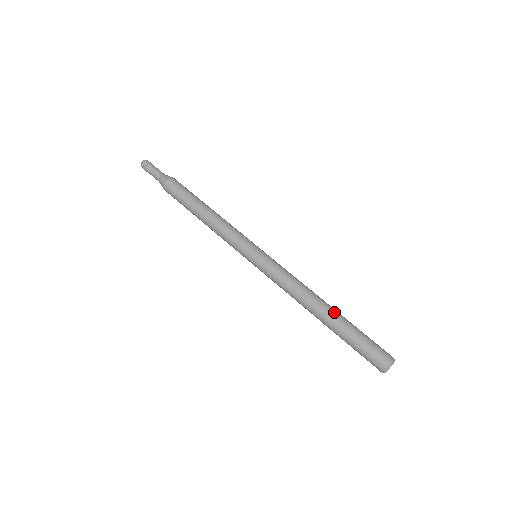
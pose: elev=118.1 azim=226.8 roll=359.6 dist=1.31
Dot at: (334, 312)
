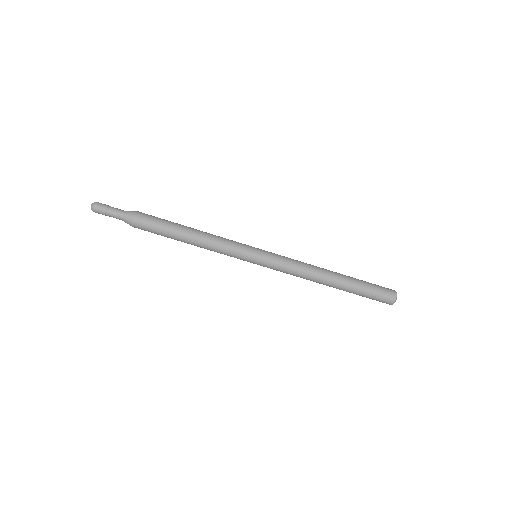
Dot at: (342, 279)
